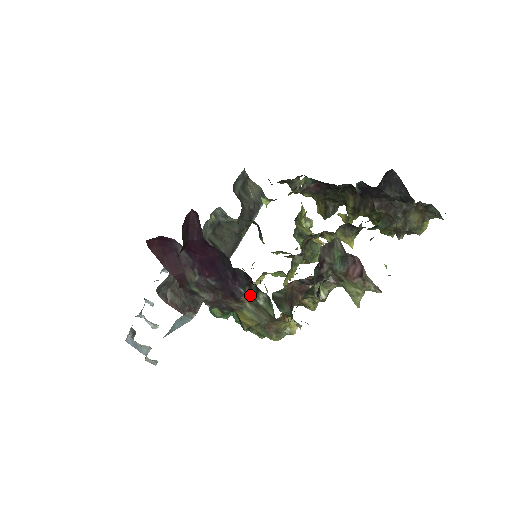
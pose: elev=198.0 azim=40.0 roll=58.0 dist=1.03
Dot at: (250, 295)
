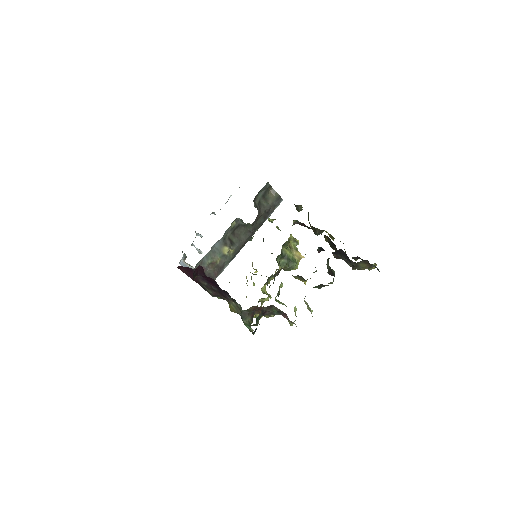
Dot at: (233, 301)
